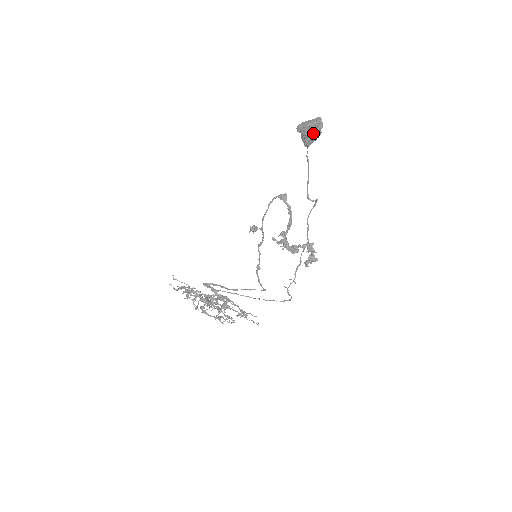
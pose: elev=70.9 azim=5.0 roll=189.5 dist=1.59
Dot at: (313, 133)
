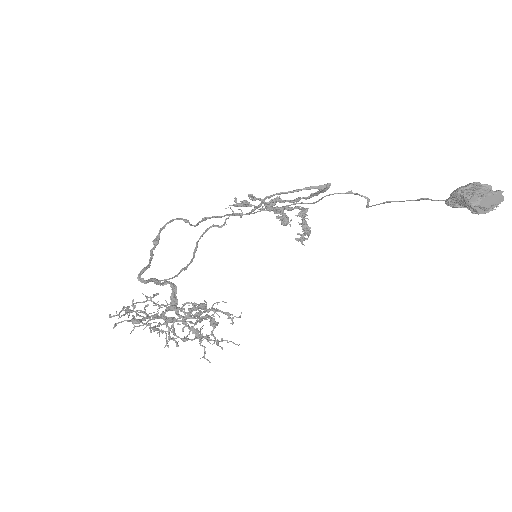
Dot at: occluded
